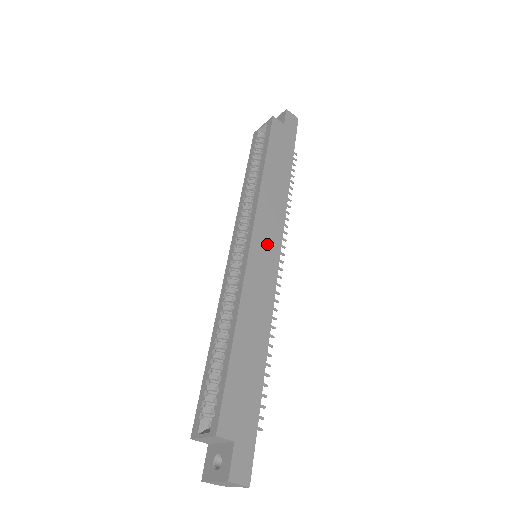
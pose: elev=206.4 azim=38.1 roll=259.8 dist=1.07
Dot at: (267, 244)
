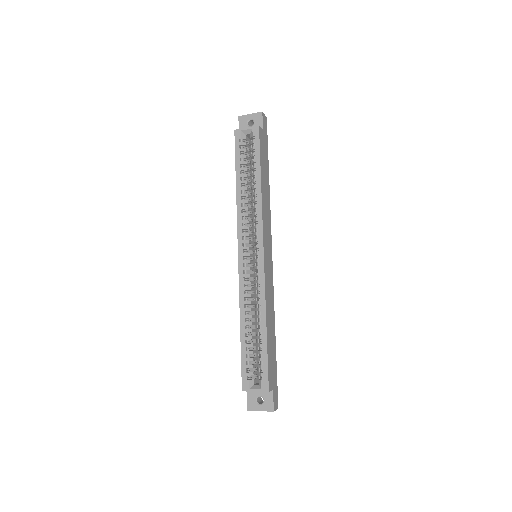
Dot at: (268, 251)
